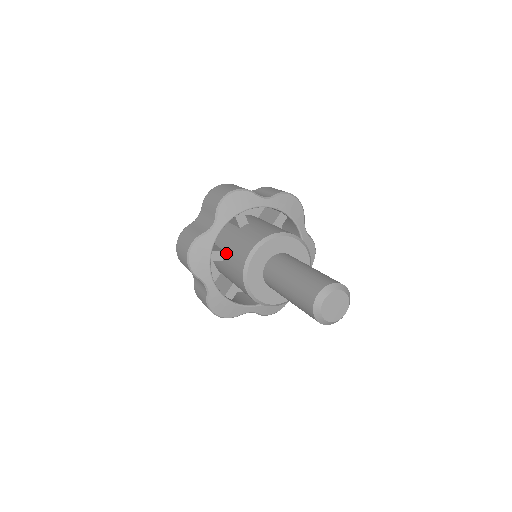
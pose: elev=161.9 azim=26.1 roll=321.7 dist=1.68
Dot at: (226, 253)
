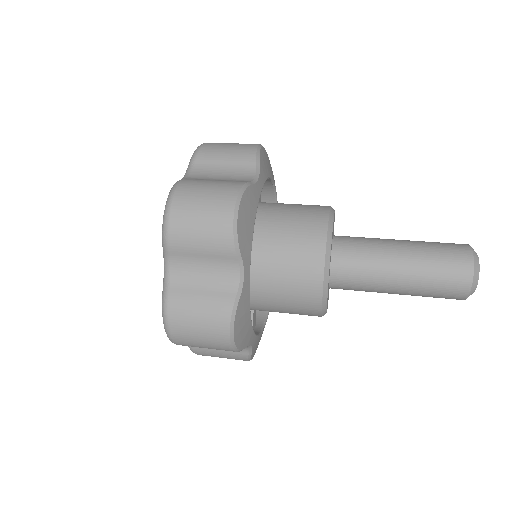
Dot at: (258, 229)
